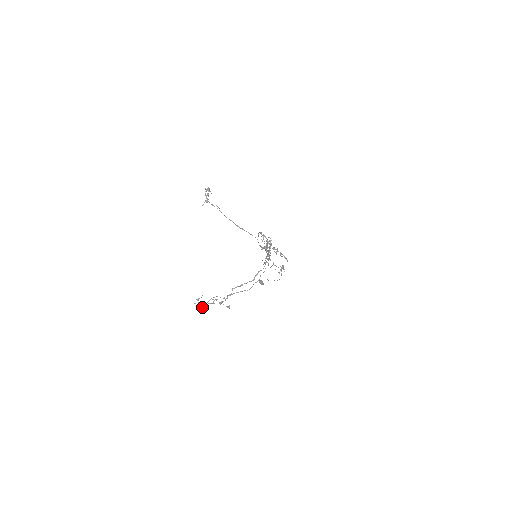
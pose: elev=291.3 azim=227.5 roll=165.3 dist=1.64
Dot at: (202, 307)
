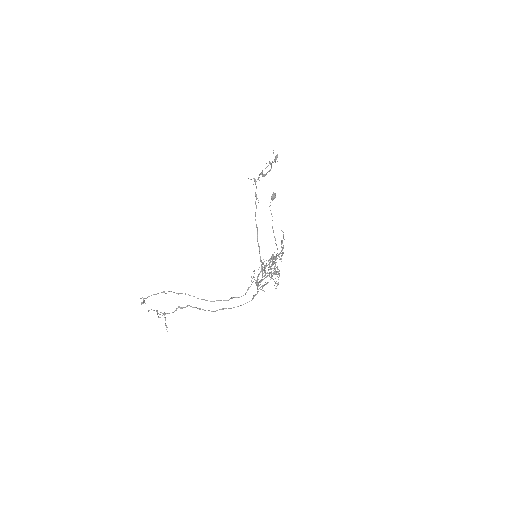
Dot at: occluded
